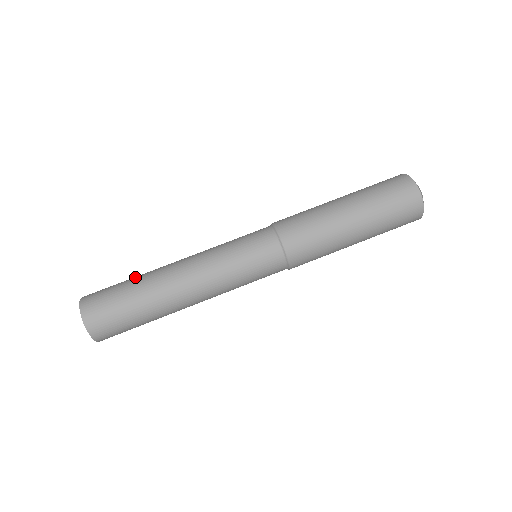
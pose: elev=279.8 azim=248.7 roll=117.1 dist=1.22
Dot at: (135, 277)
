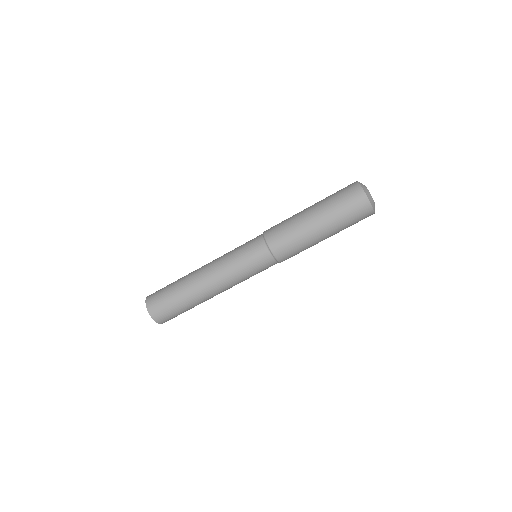
Dot at: (178, 288)
